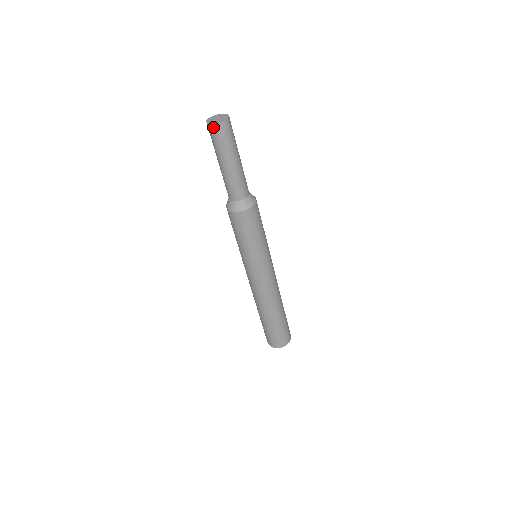
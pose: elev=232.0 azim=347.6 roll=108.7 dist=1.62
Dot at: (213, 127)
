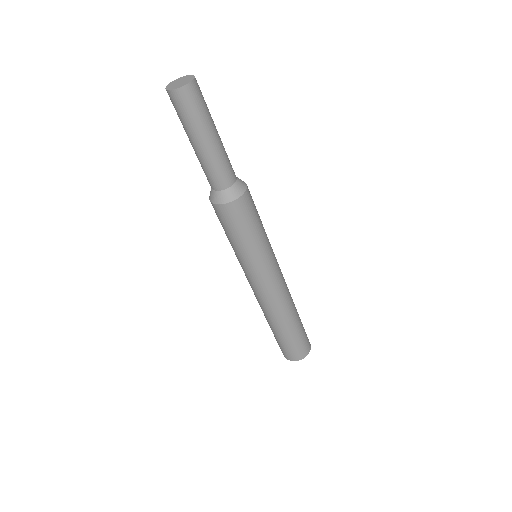
Dot at: (171, 95)
